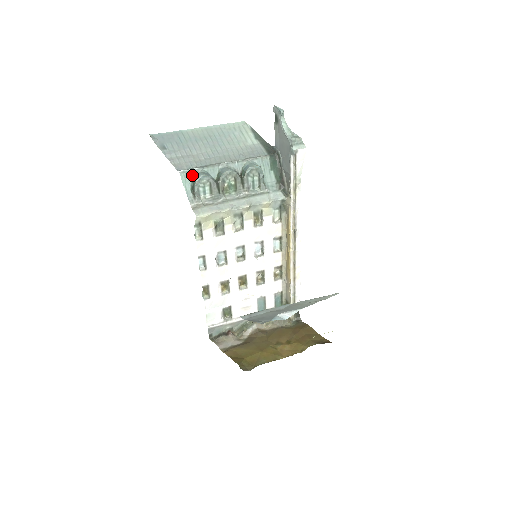
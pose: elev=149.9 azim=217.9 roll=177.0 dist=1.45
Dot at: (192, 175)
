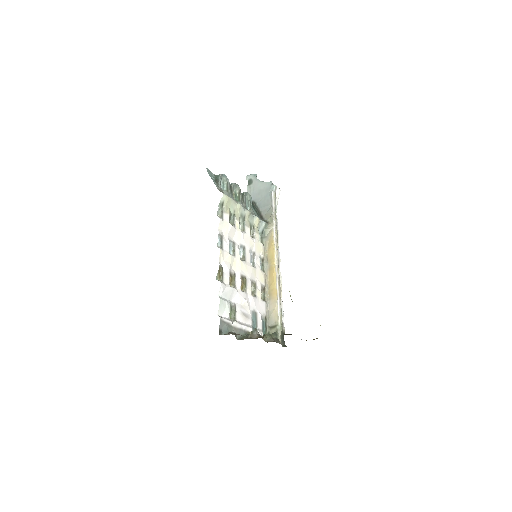
Dot at: (213, 175)
